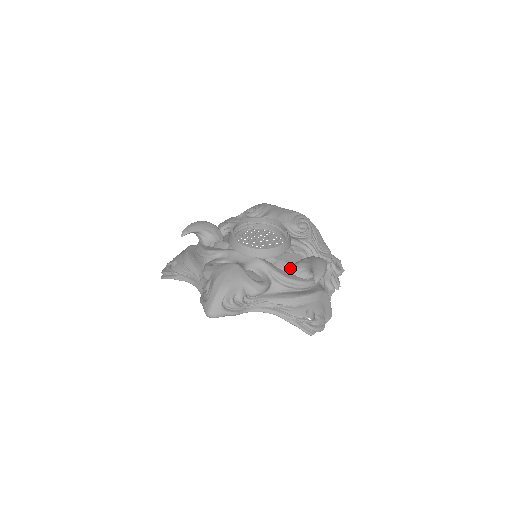
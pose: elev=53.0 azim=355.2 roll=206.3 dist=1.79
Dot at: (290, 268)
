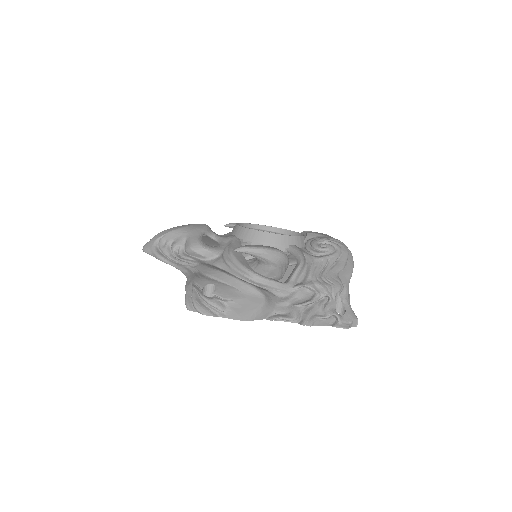
Dot at: occluded
